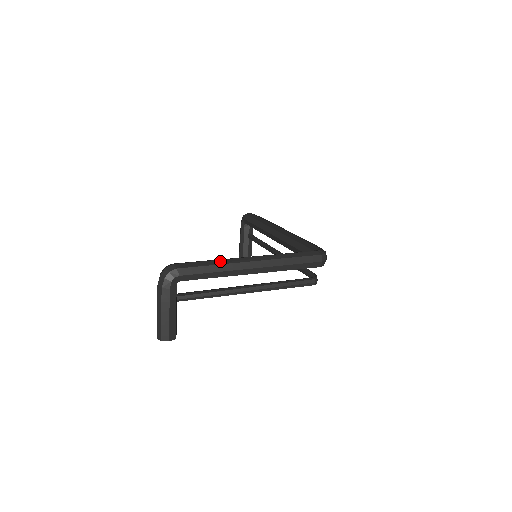
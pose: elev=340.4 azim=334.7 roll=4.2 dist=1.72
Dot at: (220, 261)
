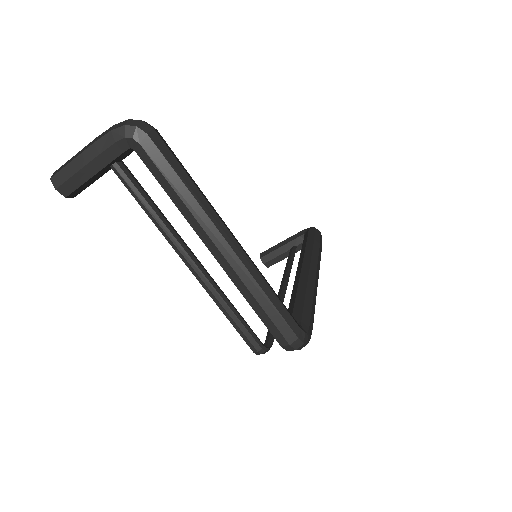
Dot at: (199, 194)
